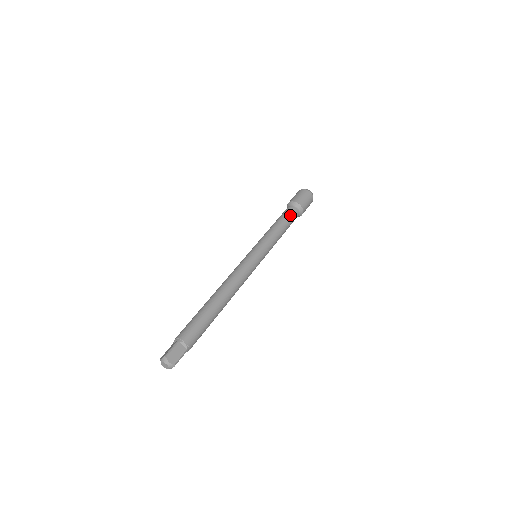
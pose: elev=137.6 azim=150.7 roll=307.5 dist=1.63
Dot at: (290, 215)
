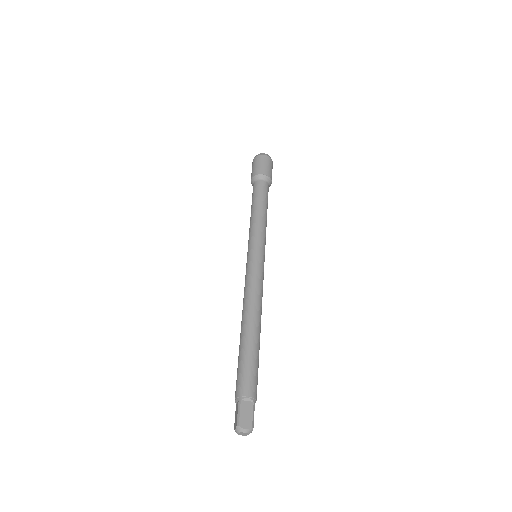
Dot at: (261, 192)
